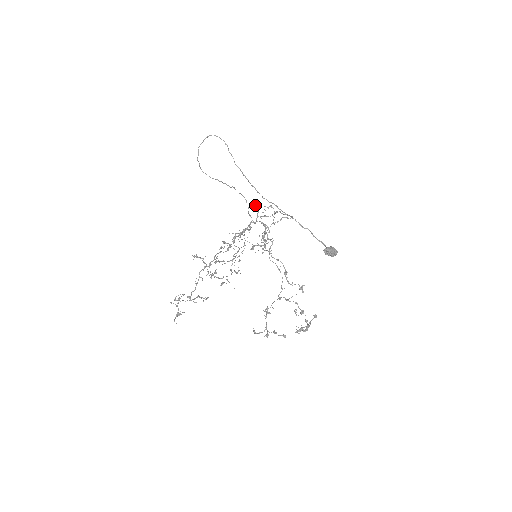
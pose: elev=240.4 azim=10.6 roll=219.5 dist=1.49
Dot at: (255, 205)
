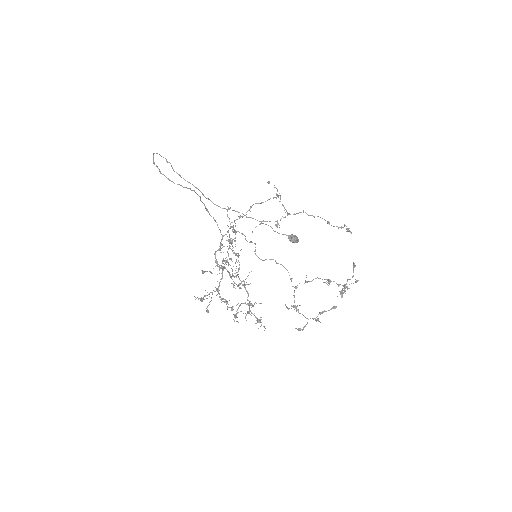
Dot at: (227, 209)
